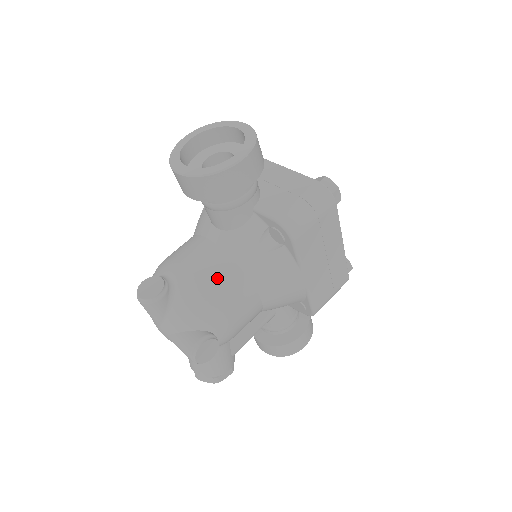
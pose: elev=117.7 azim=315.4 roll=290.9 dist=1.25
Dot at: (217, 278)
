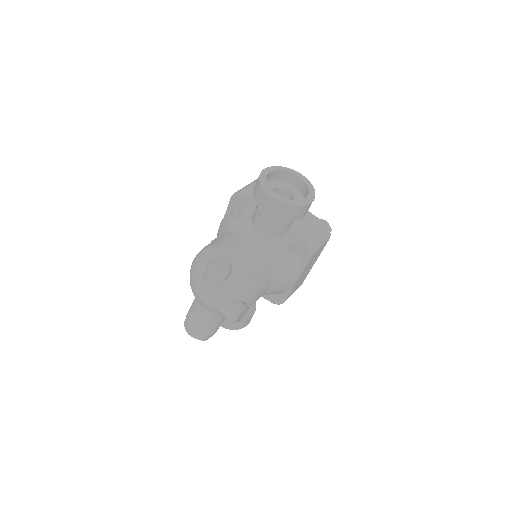
Dot at: (259, 268)
